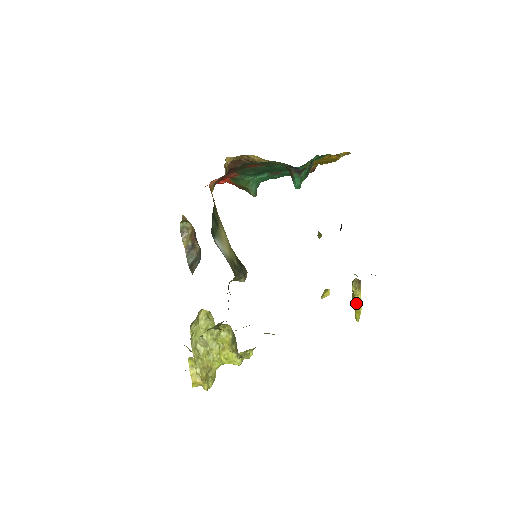
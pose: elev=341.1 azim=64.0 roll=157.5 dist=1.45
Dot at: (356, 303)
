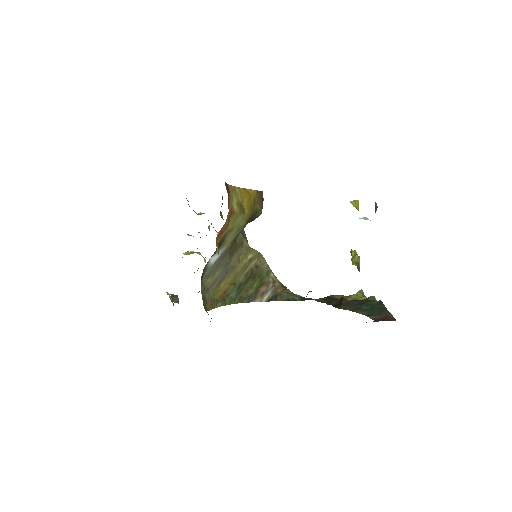
Dot at: occluded
